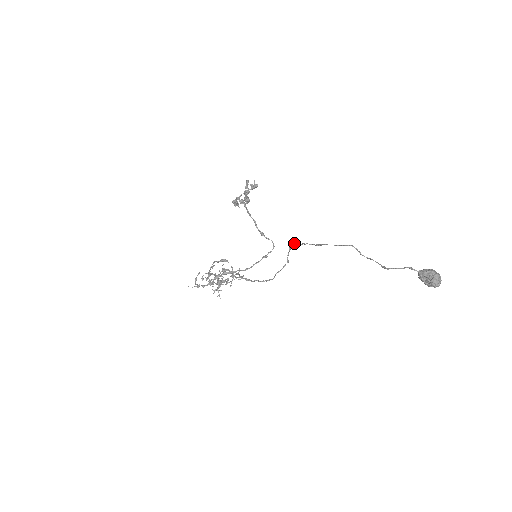
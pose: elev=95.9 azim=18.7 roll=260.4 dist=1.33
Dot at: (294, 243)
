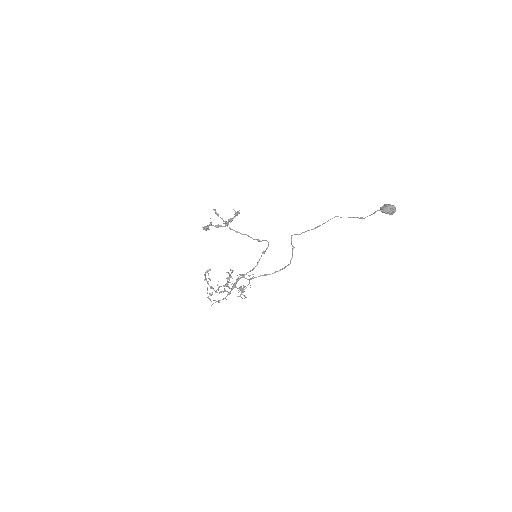
Dot at: occluded
